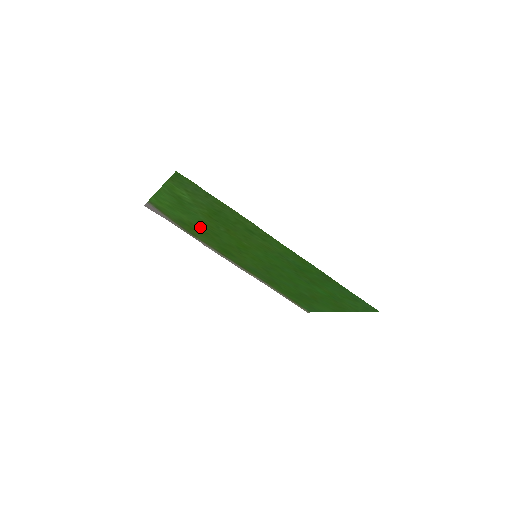
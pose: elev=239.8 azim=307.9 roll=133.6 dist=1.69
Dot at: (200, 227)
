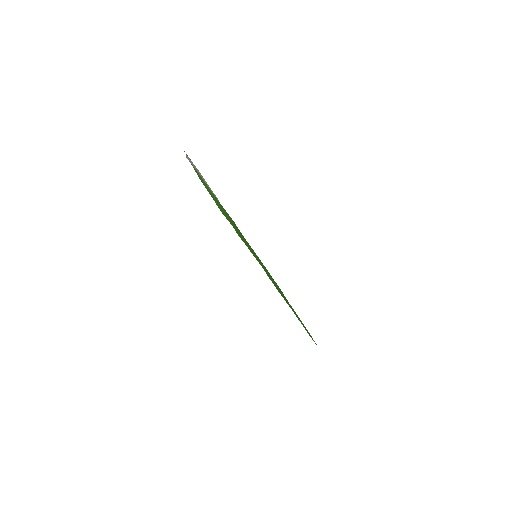
Dot at: occluded
